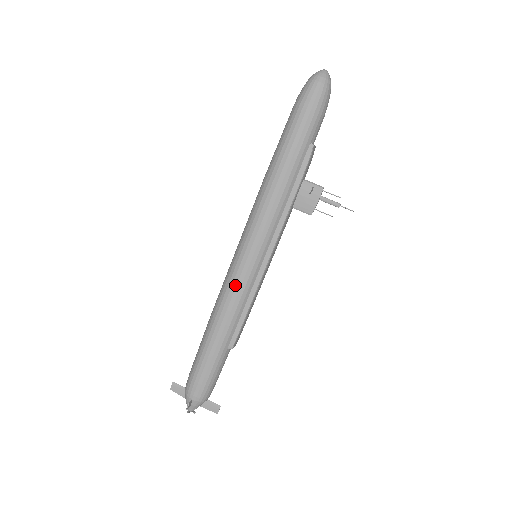
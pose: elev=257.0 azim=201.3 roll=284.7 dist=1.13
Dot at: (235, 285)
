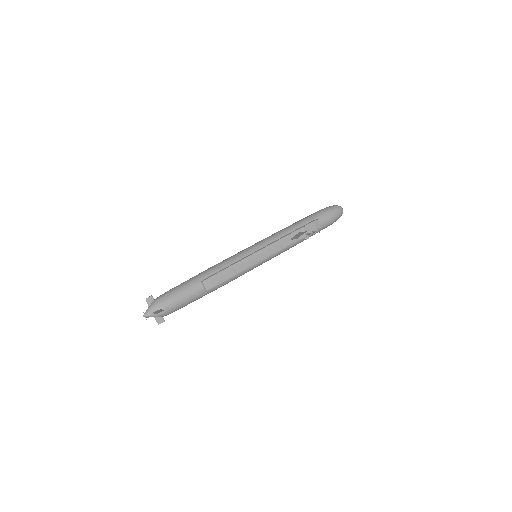
Dot at: (233, 255)
